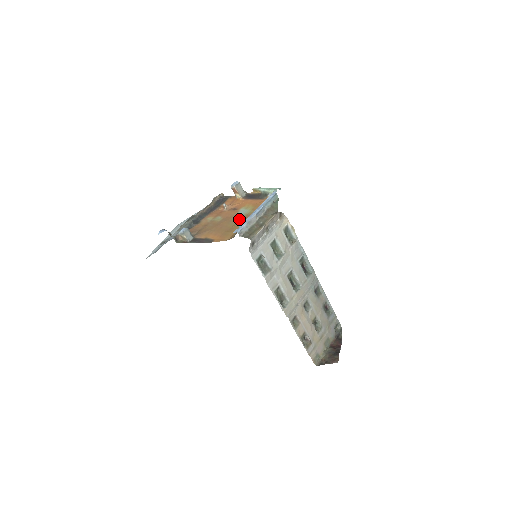
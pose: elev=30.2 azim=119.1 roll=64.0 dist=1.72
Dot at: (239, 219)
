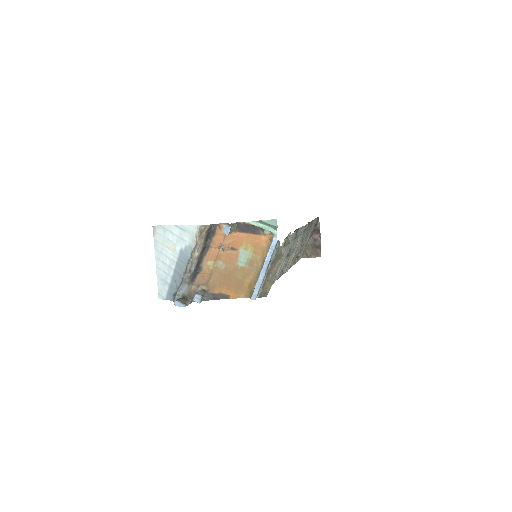
Dot at: (244, 267)
